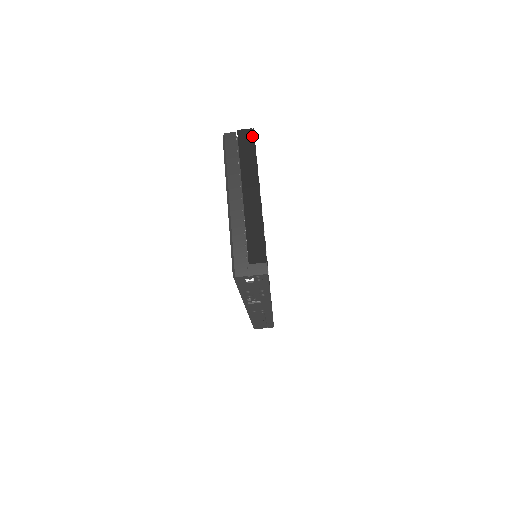
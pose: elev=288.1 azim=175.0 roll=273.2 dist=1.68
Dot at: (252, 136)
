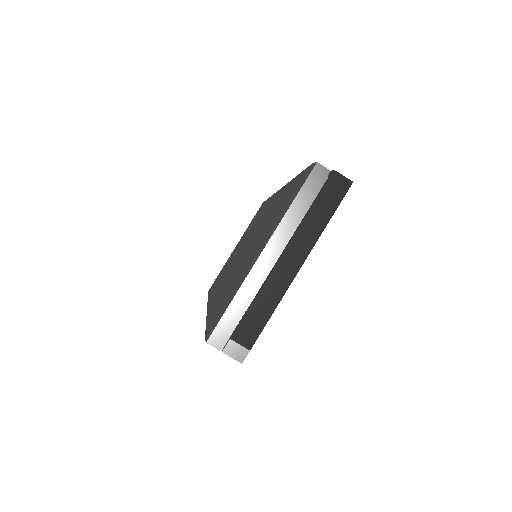
Dot at: (344, 191)
